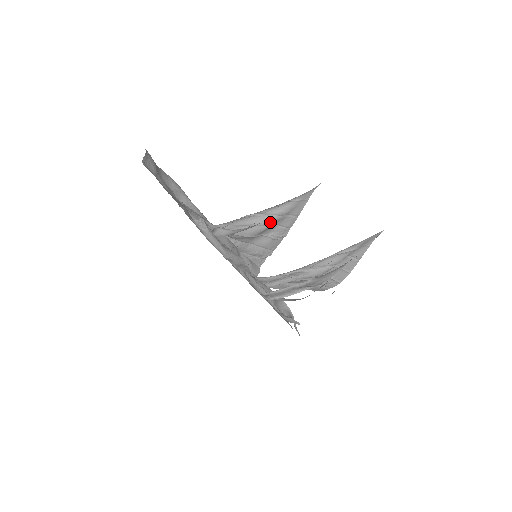
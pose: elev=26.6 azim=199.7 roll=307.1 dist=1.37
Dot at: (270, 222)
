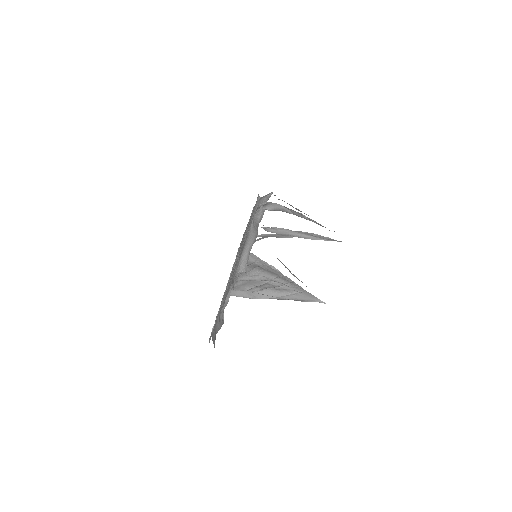
Dot at: (302, 217)
